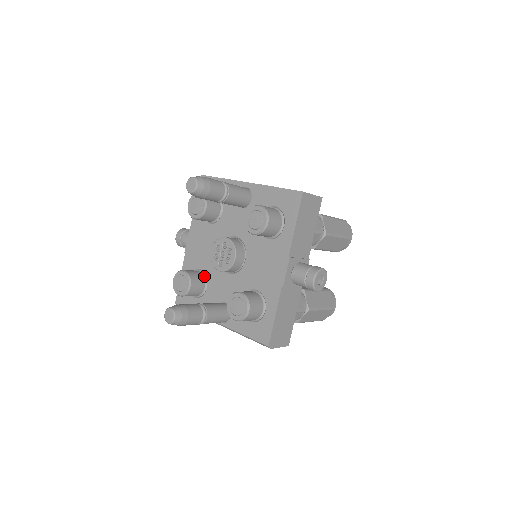
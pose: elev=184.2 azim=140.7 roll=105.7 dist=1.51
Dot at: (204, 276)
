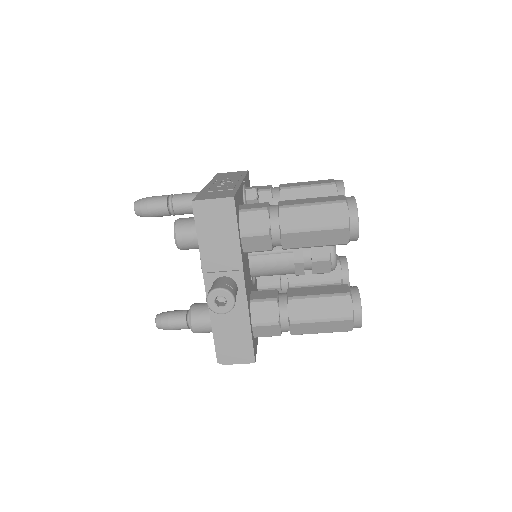
Dot at: occluded
